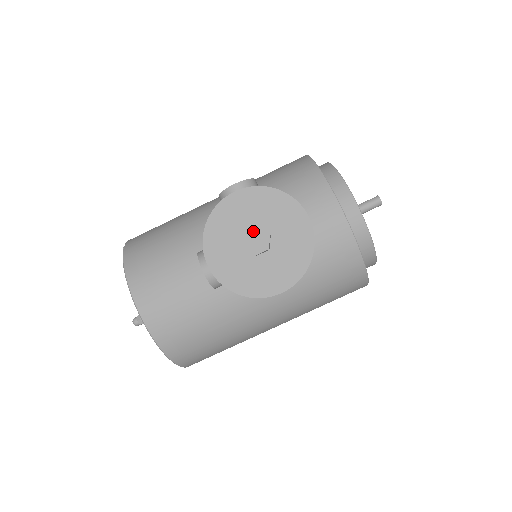
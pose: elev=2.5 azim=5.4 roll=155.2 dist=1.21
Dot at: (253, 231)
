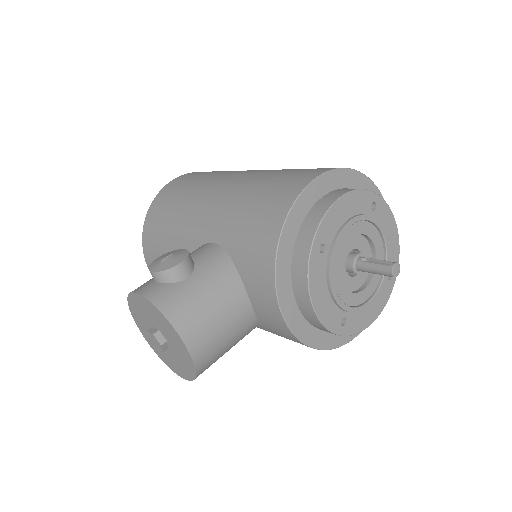
Dot at: (150, 334)
